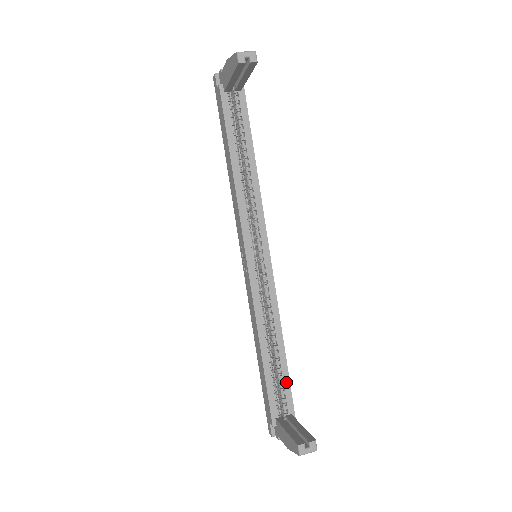
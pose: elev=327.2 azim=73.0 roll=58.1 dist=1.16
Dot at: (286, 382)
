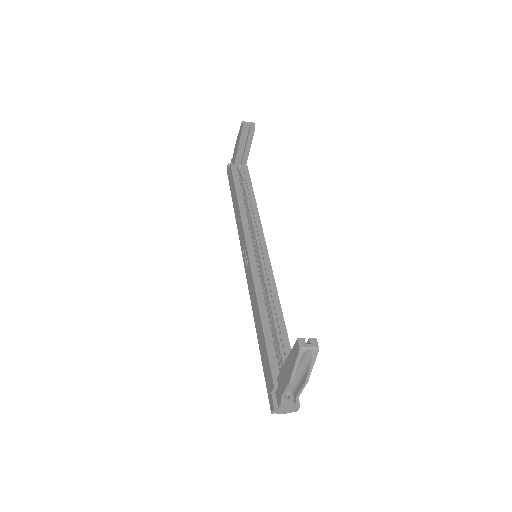
Dot at: (287, 347)
